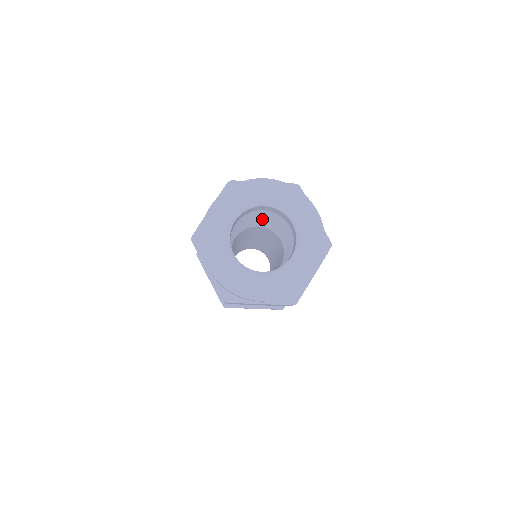
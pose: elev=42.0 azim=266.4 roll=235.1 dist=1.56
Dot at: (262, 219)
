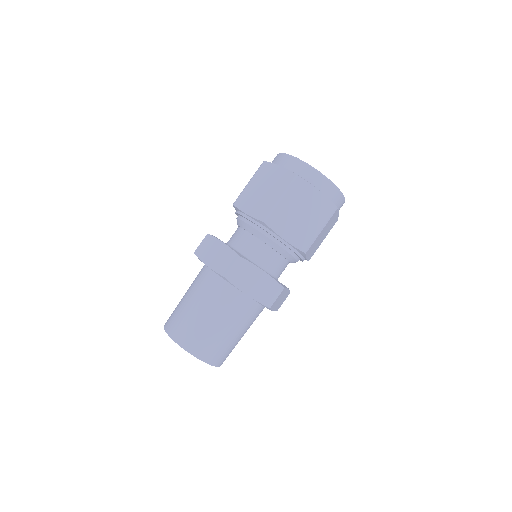
Dot at: occluded
